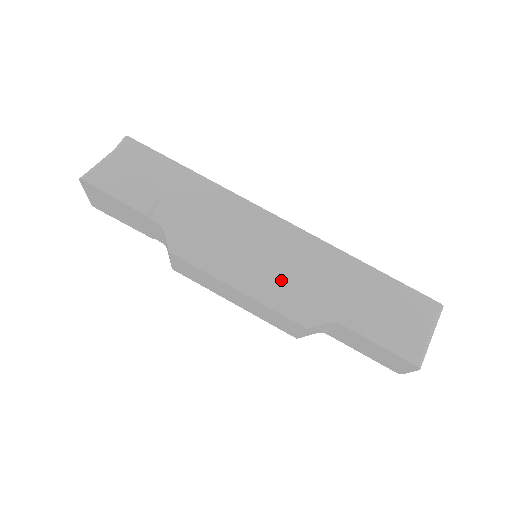
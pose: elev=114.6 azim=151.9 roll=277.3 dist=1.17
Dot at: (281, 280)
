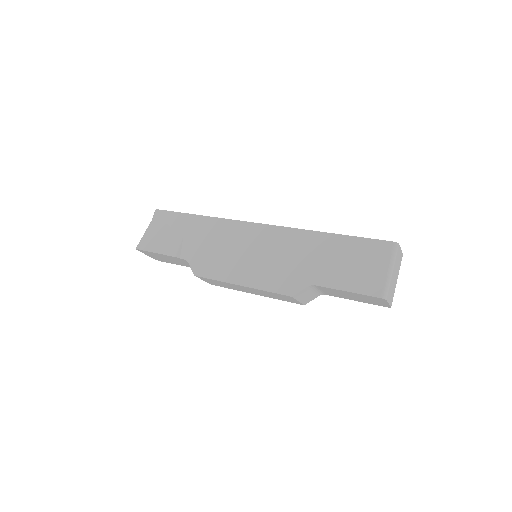
Dot at: (268, 268)
